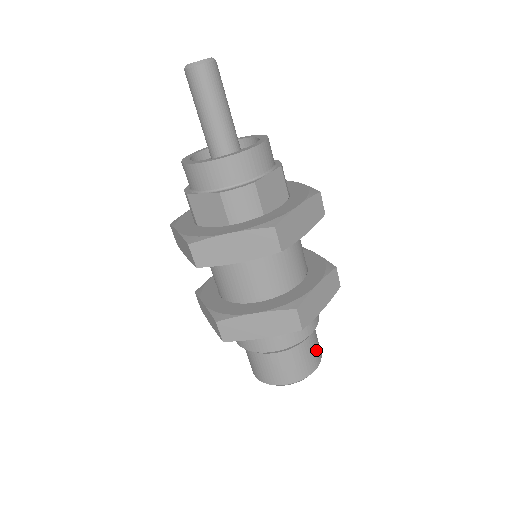
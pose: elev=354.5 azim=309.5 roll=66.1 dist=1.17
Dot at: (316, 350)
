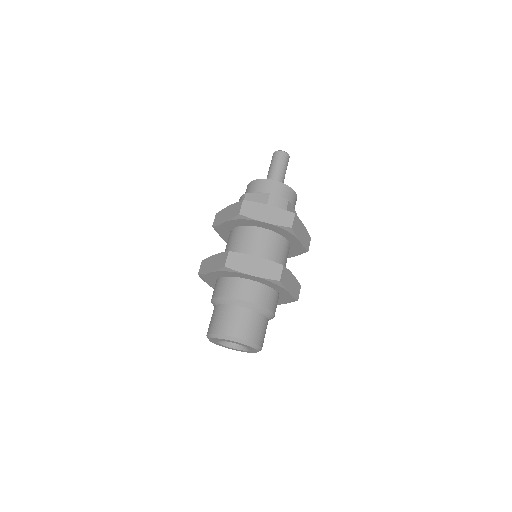
Dot at: (264, 335)
